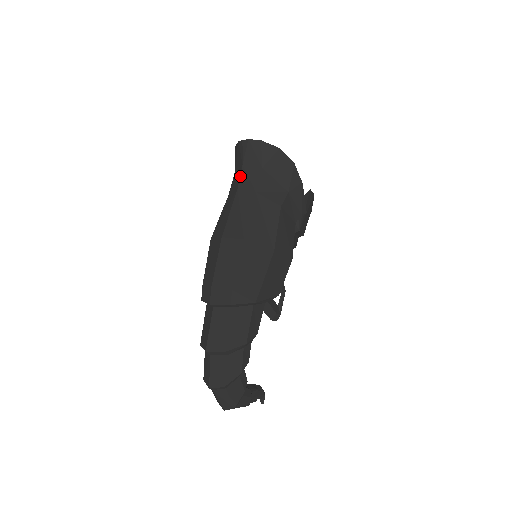
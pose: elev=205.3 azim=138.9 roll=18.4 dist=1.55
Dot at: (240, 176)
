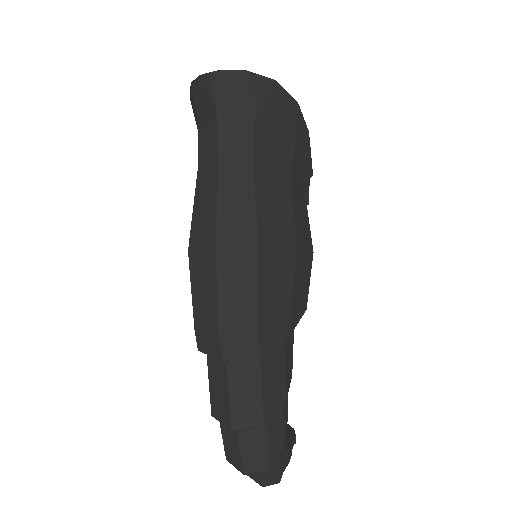
Dot at: (218, 137)
